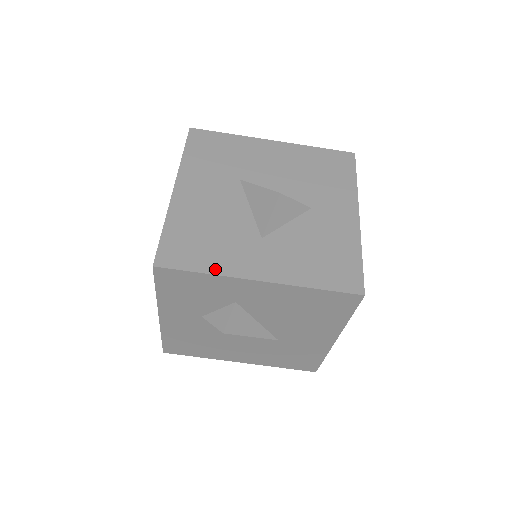
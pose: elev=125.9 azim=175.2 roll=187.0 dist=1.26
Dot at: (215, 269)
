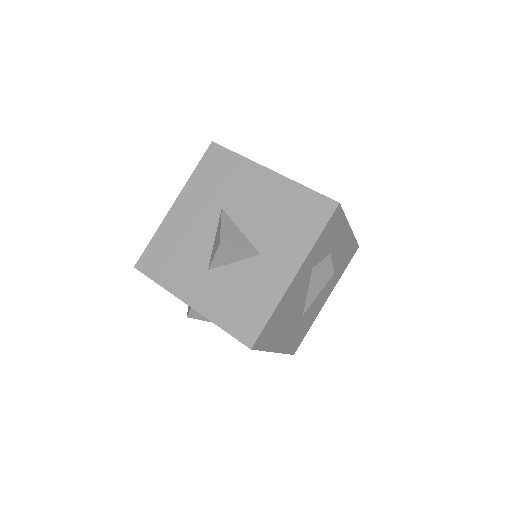
Dot at: (166, 284)
